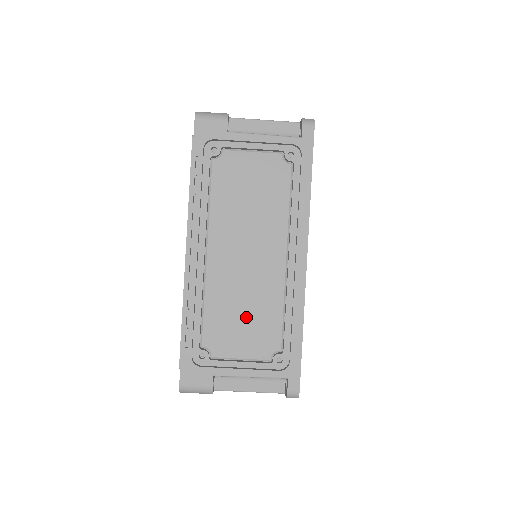
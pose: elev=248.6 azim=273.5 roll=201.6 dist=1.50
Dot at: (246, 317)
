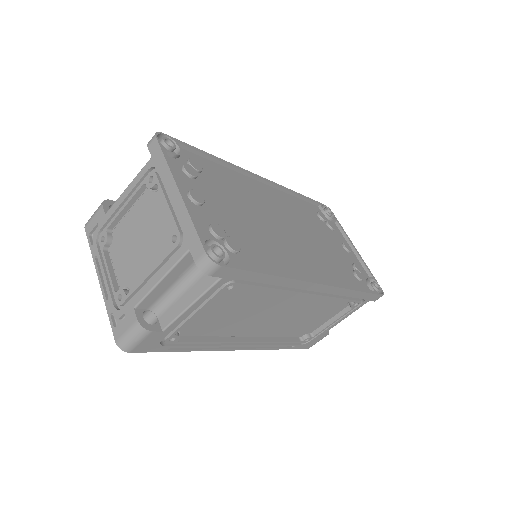
Dot at: (311, 317)
